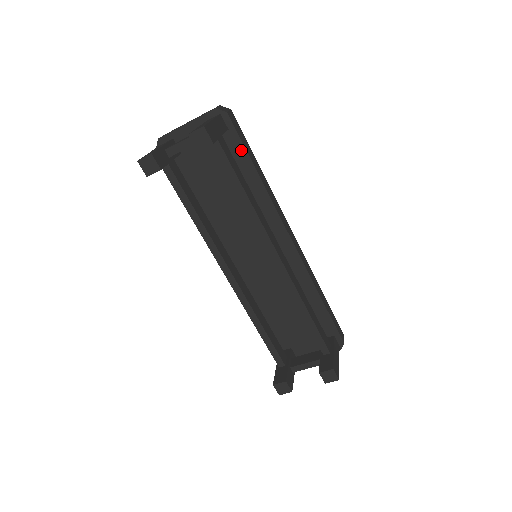
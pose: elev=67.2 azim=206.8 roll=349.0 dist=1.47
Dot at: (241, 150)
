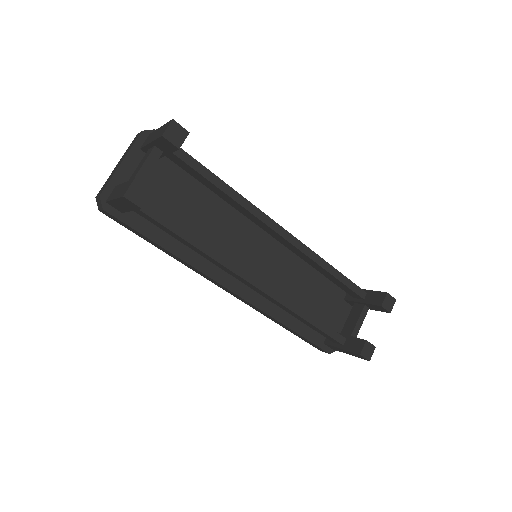
Dot at: occluded
